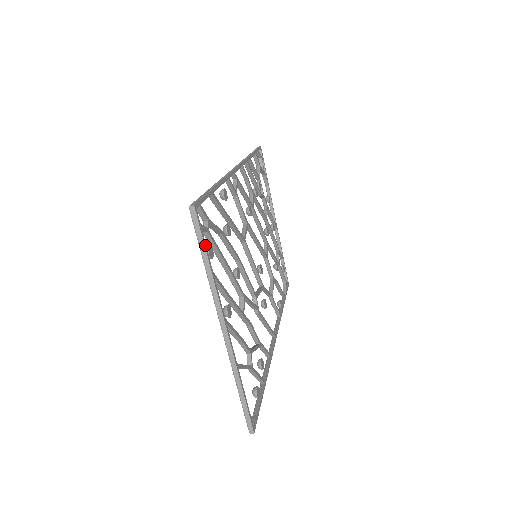
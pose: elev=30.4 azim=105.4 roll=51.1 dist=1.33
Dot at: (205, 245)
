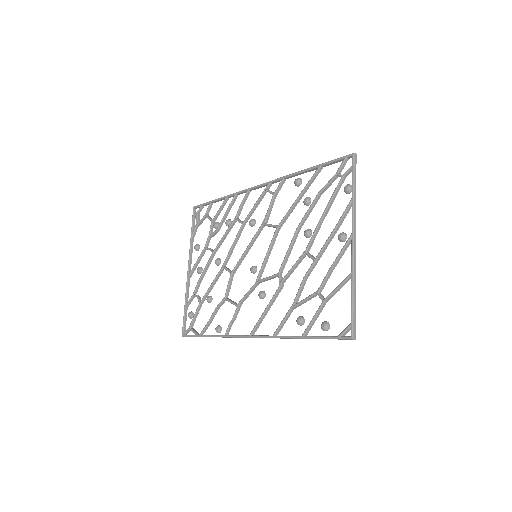
Dot at: (355, 180)
